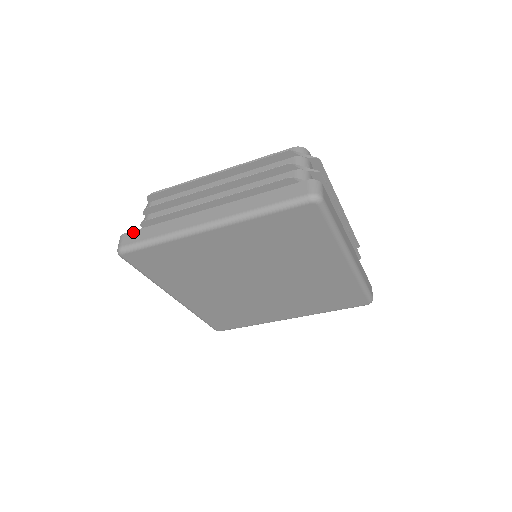
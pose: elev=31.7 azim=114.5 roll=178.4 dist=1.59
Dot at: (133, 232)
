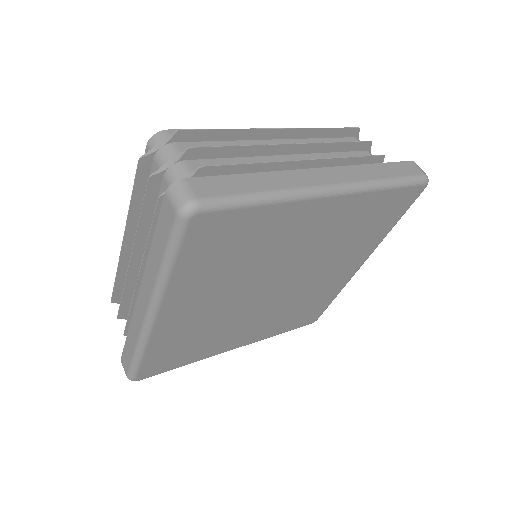
Dot at: (208, 178)
